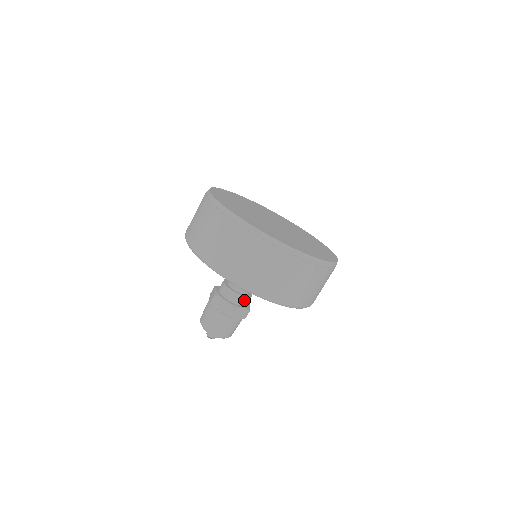
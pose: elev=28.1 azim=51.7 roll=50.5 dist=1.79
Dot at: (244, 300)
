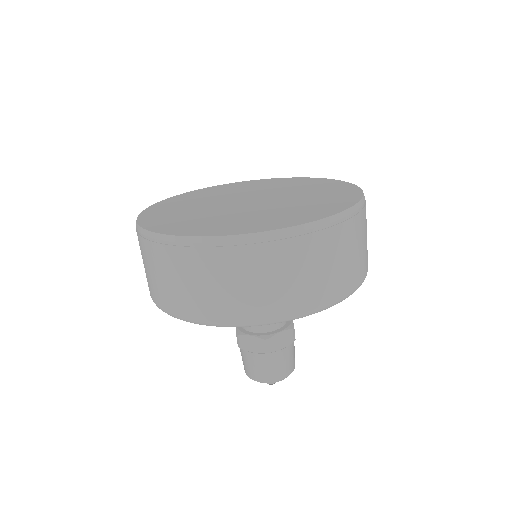
Dot at: occluded
